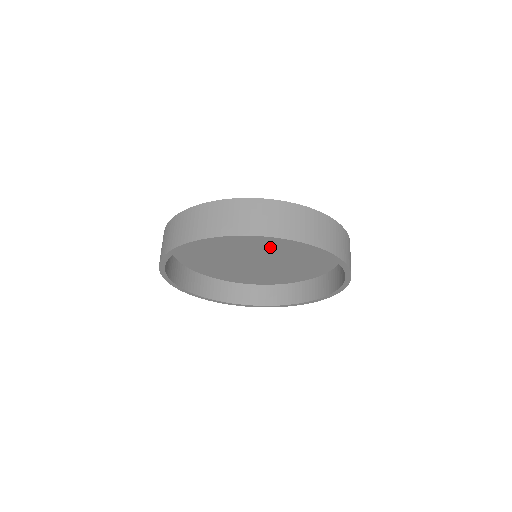
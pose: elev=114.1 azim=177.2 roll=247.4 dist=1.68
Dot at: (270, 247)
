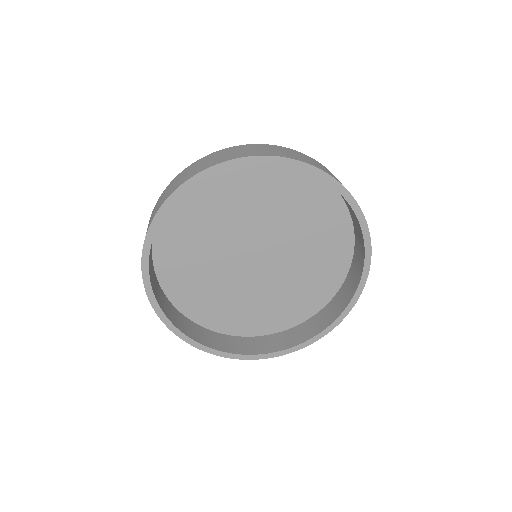
Dot at: (261, 231)
